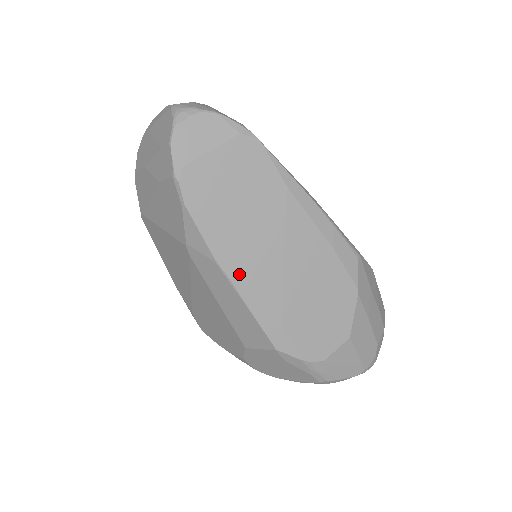
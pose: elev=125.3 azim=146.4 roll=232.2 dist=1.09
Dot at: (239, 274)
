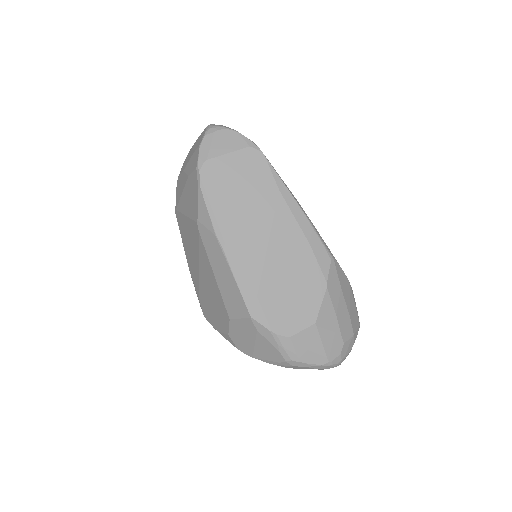
Dot at: (231, 247)
